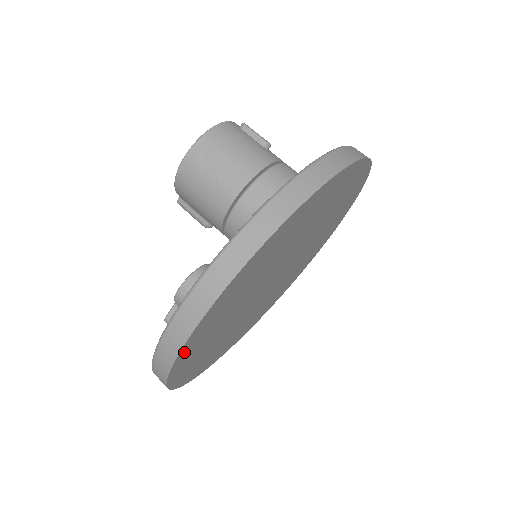
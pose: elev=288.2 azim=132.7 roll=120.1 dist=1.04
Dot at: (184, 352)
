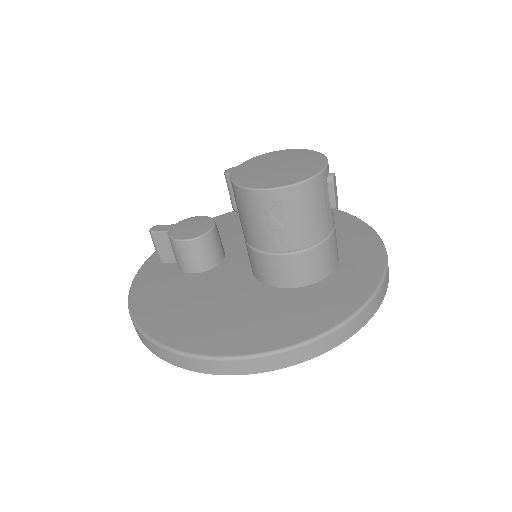
Dot at: occluded
